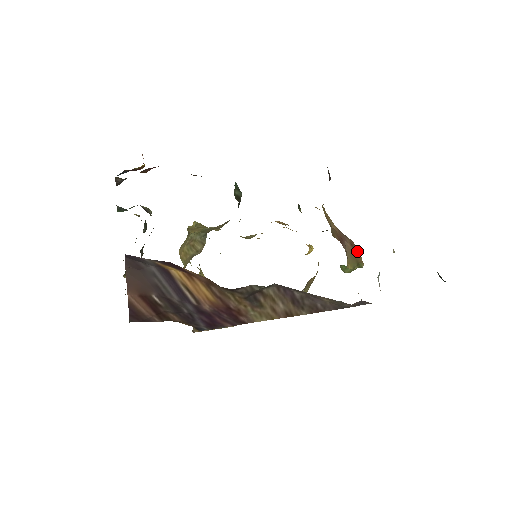
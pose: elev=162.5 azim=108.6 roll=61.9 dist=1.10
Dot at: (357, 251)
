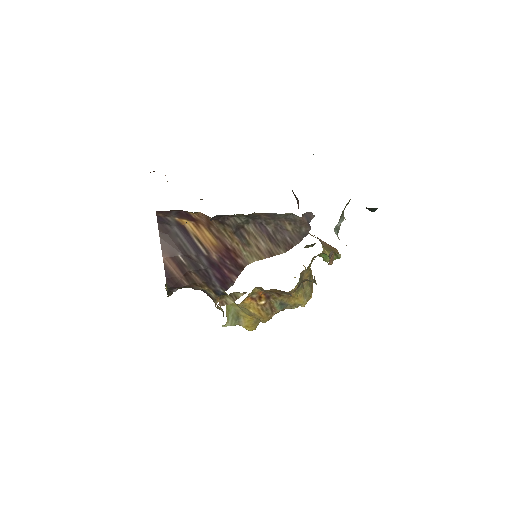
Dot at: (333, 248)
